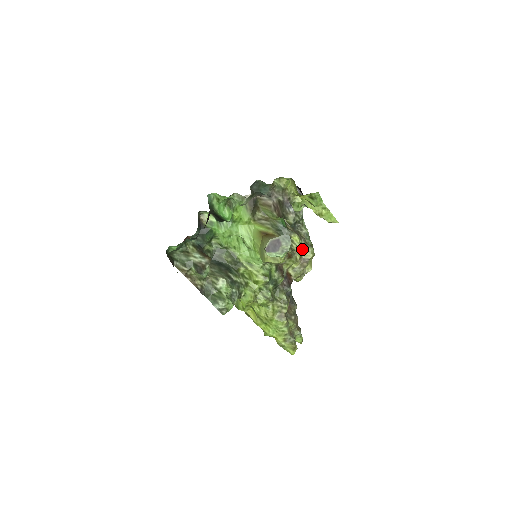
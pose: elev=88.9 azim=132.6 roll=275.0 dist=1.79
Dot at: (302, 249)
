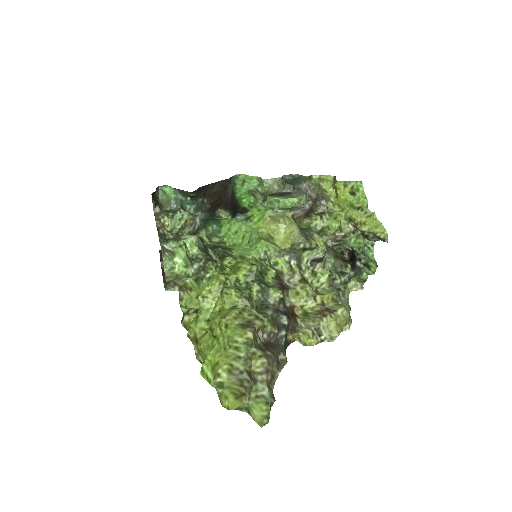
Dot at: (329, 294)
